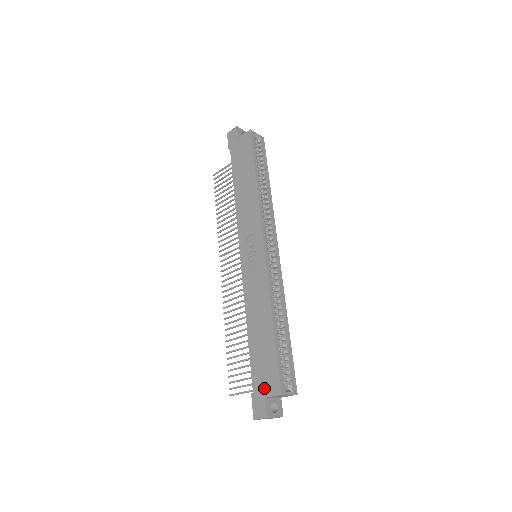
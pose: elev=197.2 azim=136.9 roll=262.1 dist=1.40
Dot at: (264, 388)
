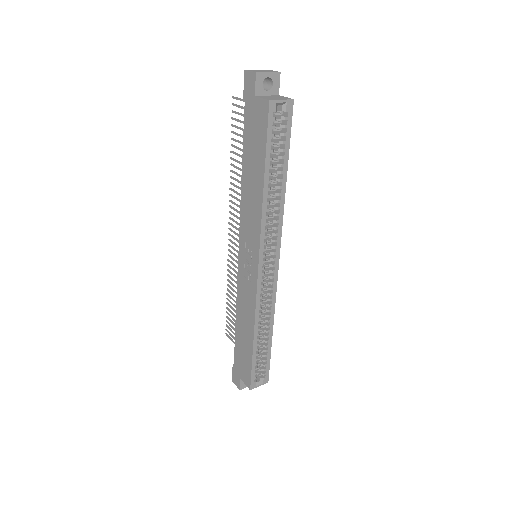
Dot at: (240, 373)
